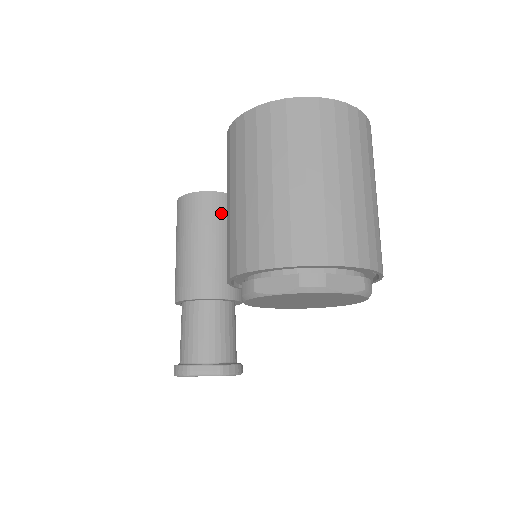
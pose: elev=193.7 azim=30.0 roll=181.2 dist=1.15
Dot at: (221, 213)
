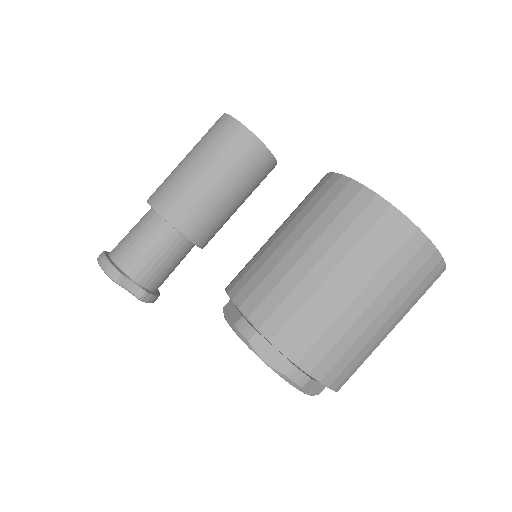
Dot at: (255, 171)
